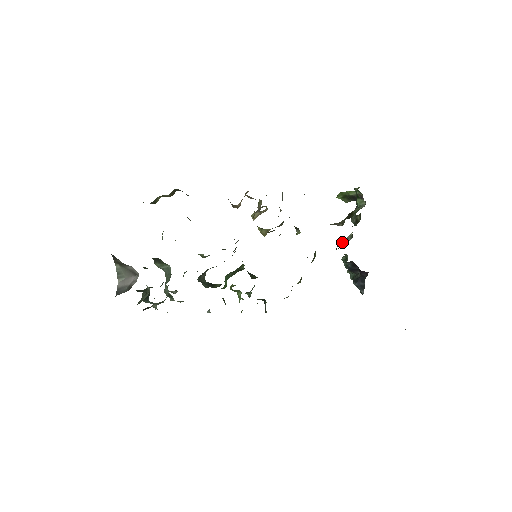
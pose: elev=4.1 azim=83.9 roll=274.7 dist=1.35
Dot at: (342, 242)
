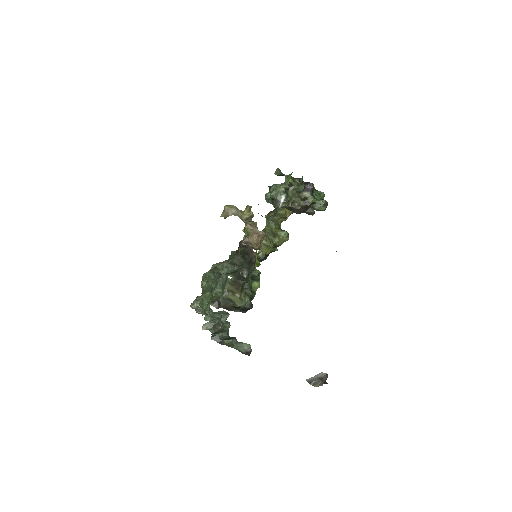
Dot at: (281, 200)
